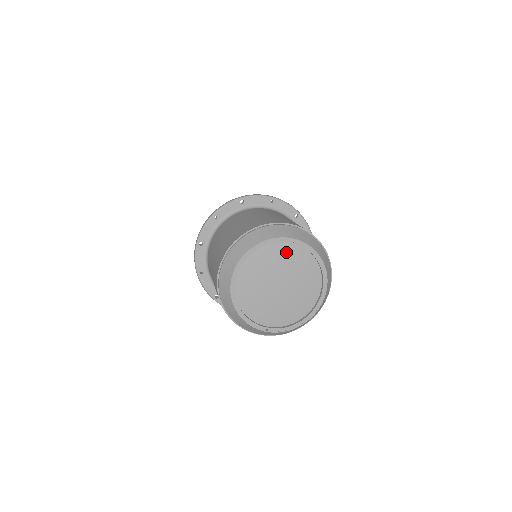
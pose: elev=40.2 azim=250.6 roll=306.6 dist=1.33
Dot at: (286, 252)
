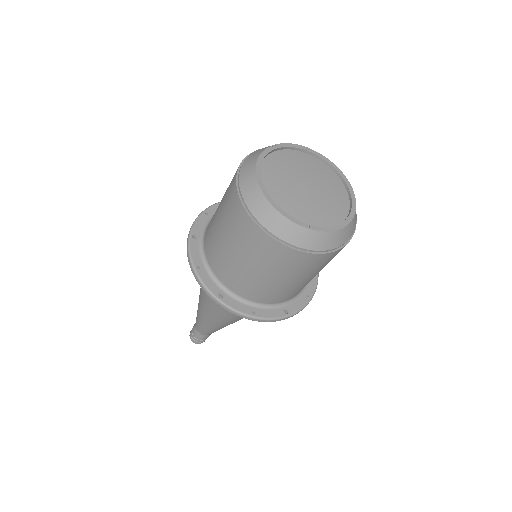
Dot at: (303, 159)
